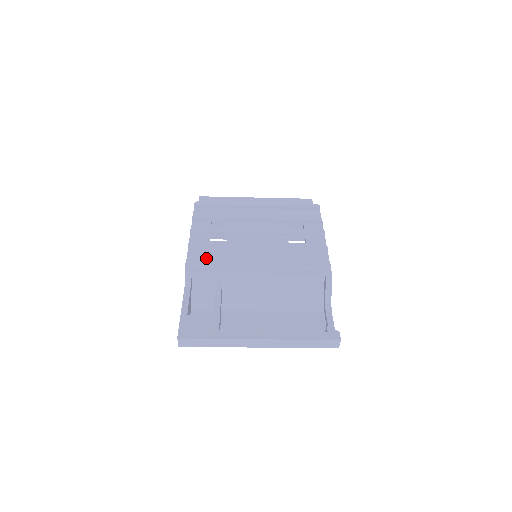
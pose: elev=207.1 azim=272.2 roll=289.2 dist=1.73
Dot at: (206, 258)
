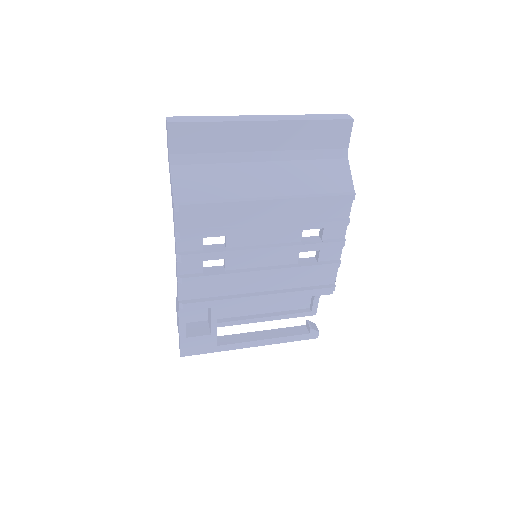
Dot at: (201, 292)
